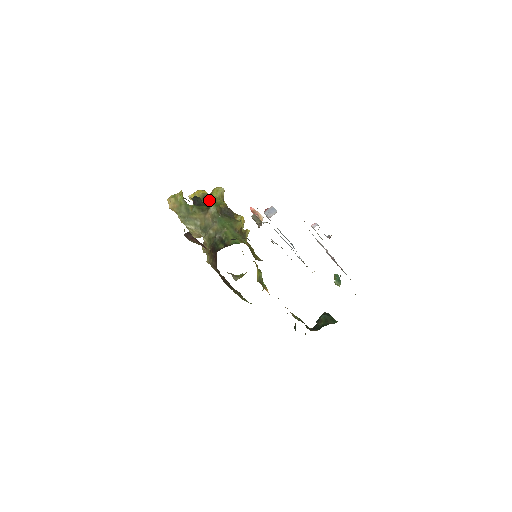
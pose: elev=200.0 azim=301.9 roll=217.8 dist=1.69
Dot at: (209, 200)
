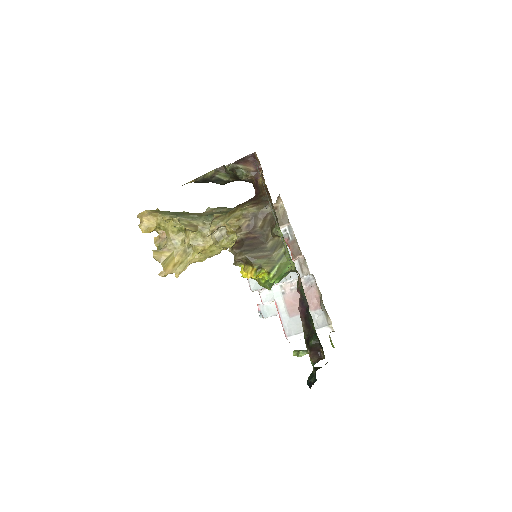
Dot at: occluded
